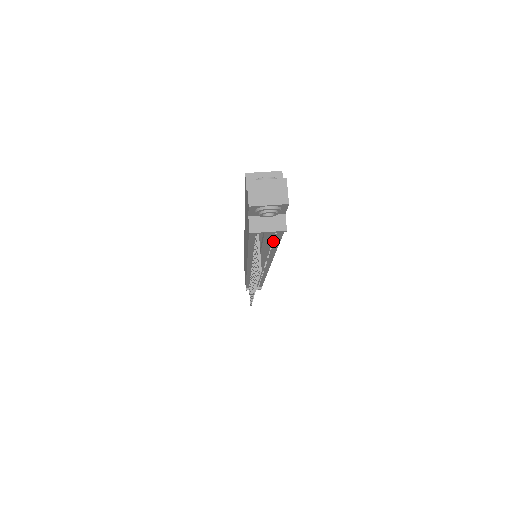
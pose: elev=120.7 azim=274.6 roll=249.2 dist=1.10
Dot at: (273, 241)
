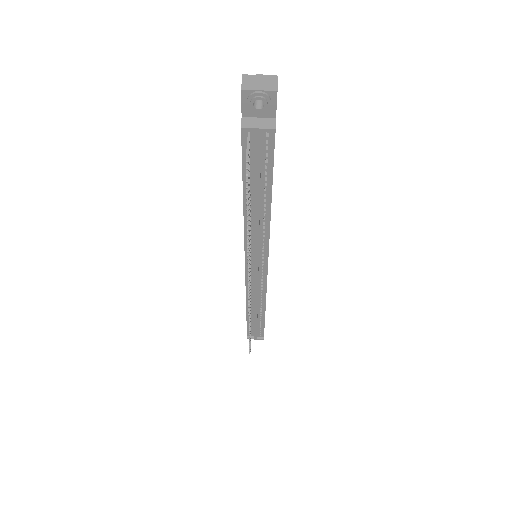
Dot at: (266, 174)
